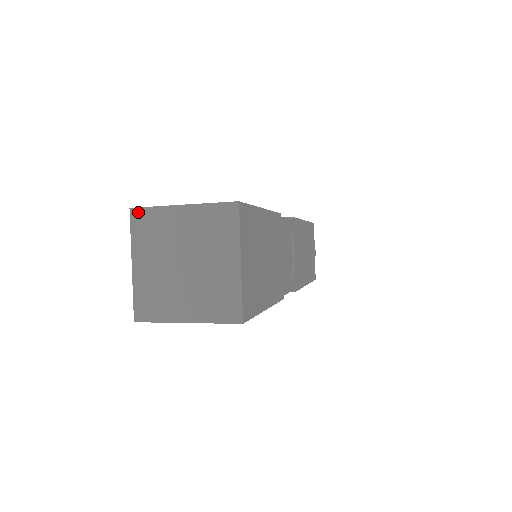
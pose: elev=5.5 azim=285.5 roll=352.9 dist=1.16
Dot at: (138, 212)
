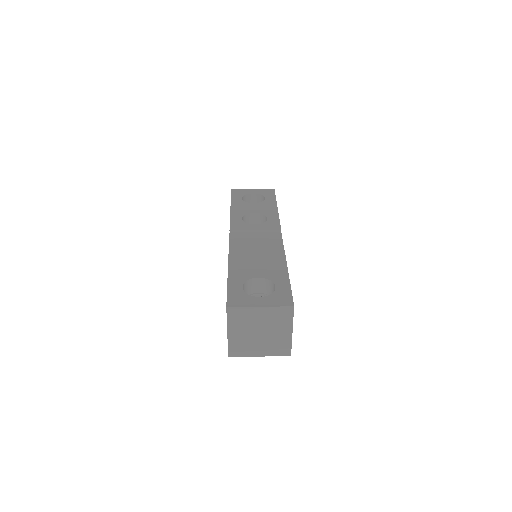
Dot at: (232, 309)
